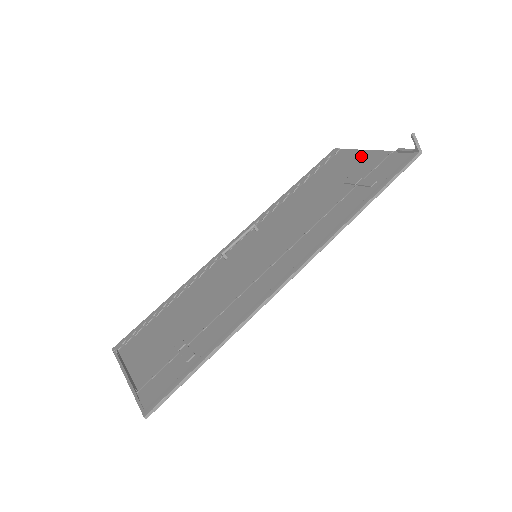
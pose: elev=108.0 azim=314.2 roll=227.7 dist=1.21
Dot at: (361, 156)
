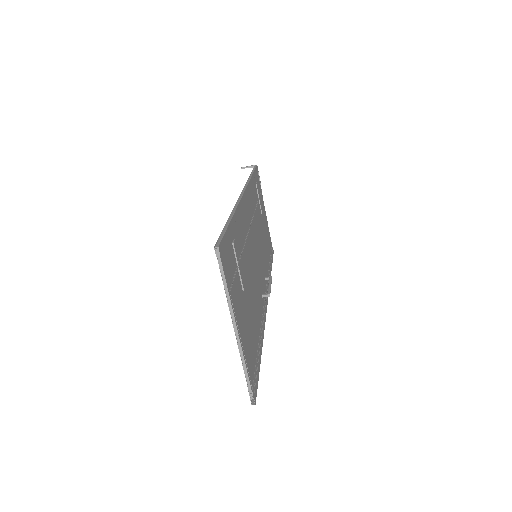
Dot at: occluded
